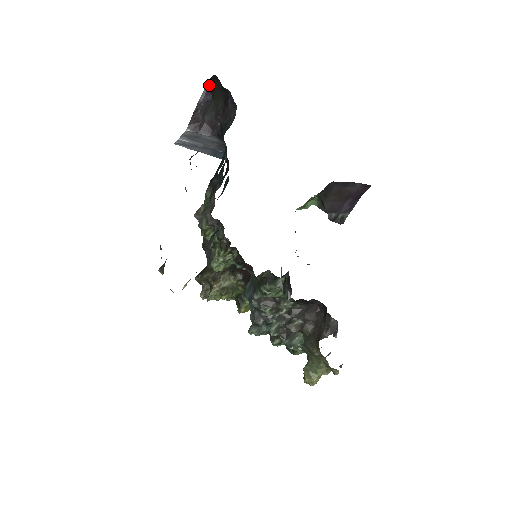
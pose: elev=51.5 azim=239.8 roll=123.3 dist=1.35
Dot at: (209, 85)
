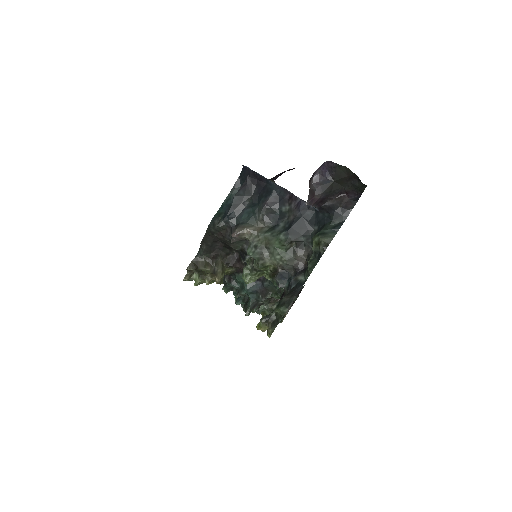
Dot at: (334, 166)
